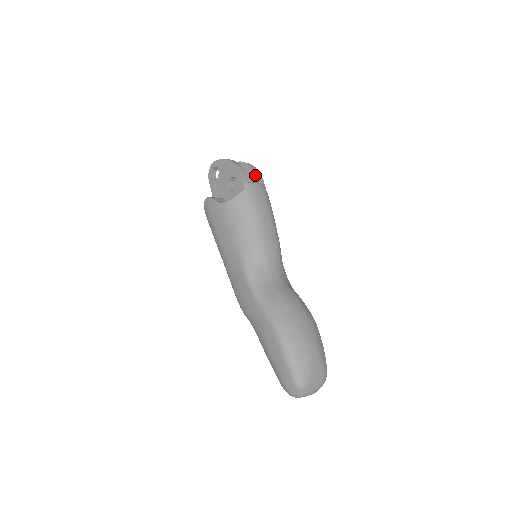
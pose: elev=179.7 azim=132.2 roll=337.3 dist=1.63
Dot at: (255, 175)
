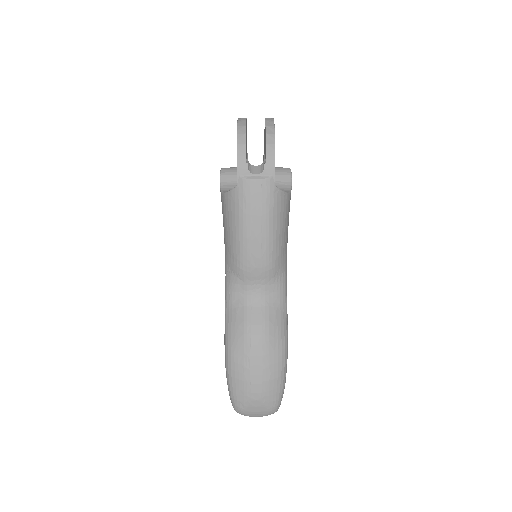
Dot at: occluded
